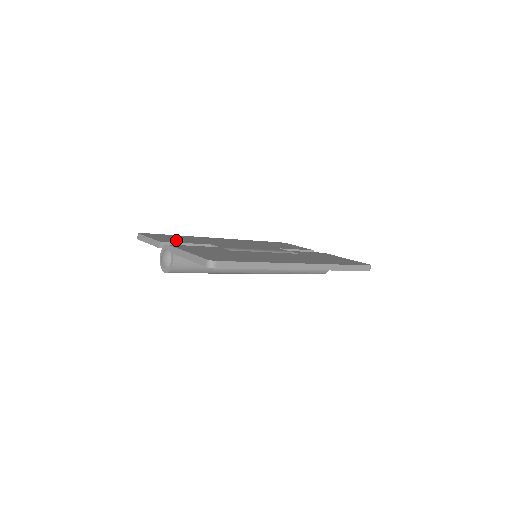
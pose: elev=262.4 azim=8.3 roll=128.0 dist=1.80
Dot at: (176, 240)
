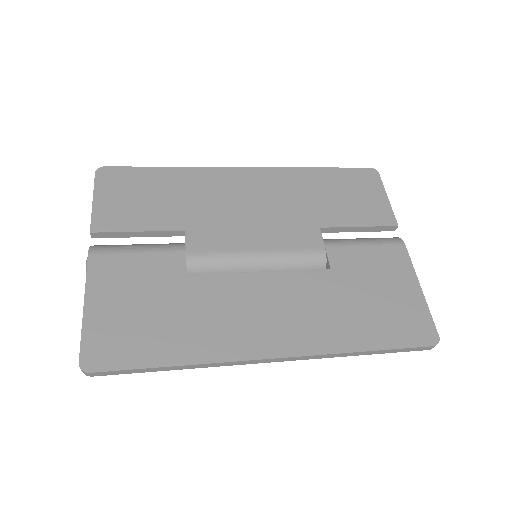
Dot at: (131, 213)
